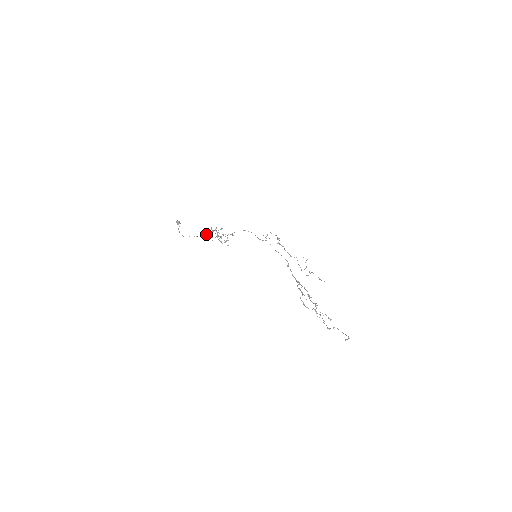
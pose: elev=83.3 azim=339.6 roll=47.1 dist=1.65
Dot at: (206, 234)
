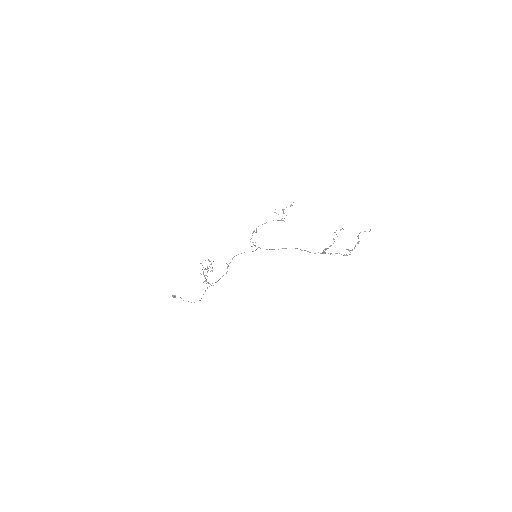
Dot at: occluded
